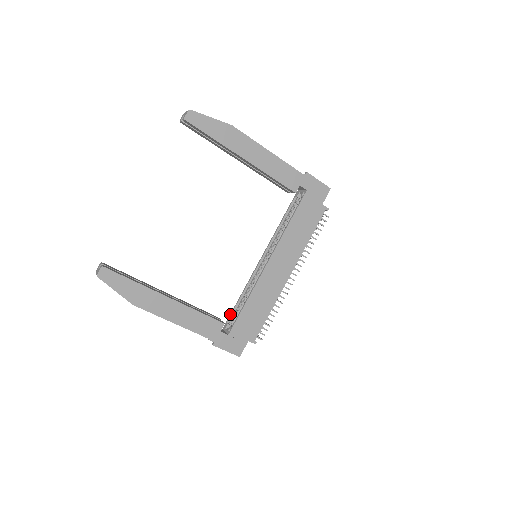
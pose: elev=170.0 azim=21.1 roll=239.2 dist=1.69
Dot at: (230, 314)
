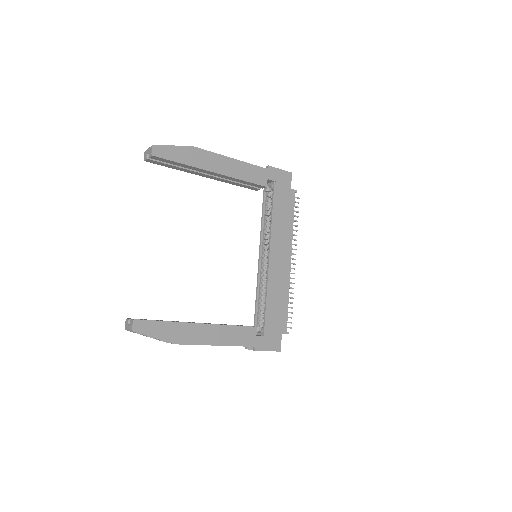
Dot at: (254, 318)
